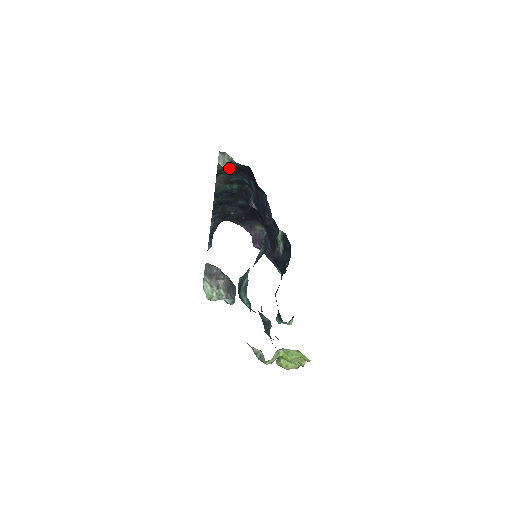
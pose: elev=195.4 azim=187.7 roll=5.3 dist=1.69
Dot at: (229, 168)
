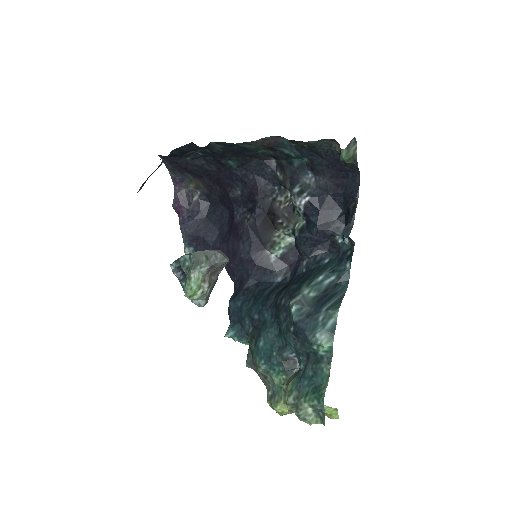
Dot at: (320, 149)
